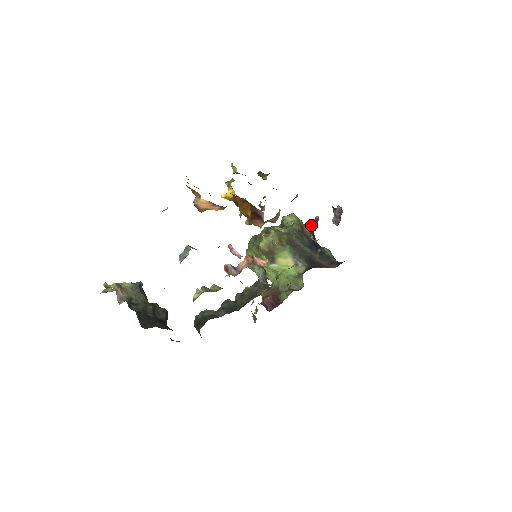
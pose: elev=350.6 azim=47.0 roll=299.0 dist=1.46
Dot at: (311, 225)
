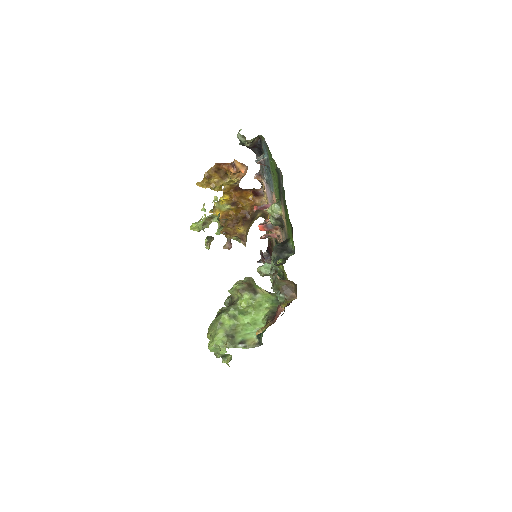
Dot at: (261, 256)
